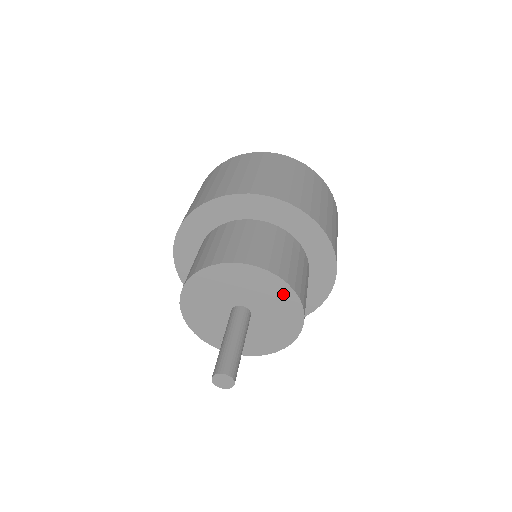
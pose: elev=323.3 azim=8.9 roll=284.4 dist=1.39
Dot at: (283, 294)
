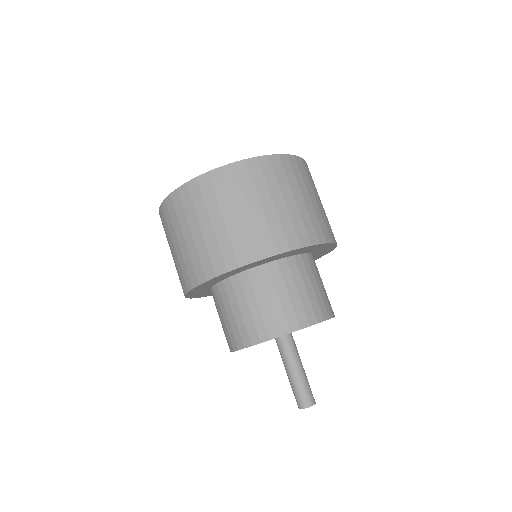
Dot at: occluded
